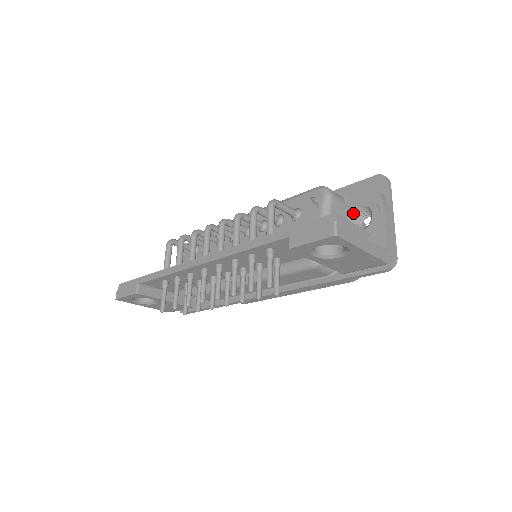
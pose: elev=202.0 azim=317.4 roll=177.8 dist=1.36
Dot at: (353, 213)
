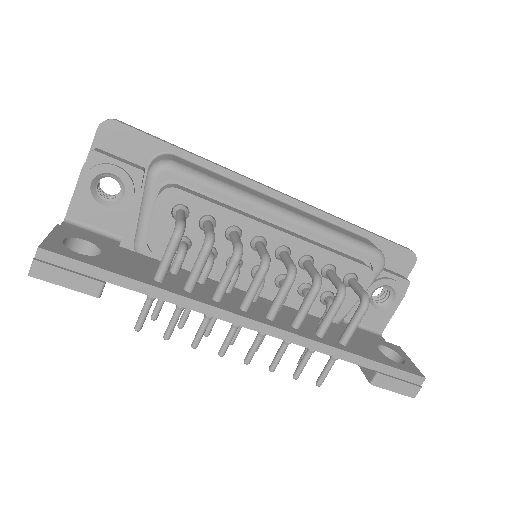
Dot at: (380, 287)
